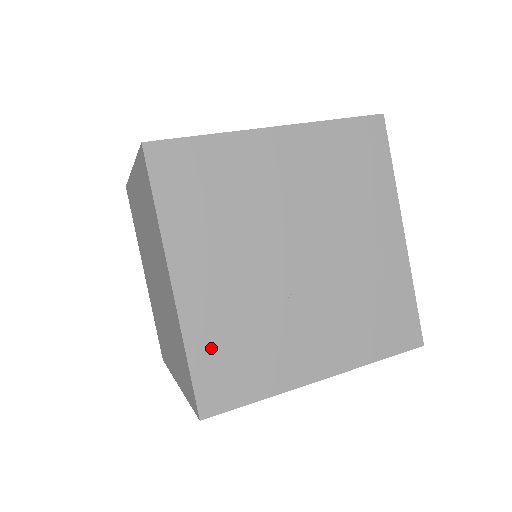
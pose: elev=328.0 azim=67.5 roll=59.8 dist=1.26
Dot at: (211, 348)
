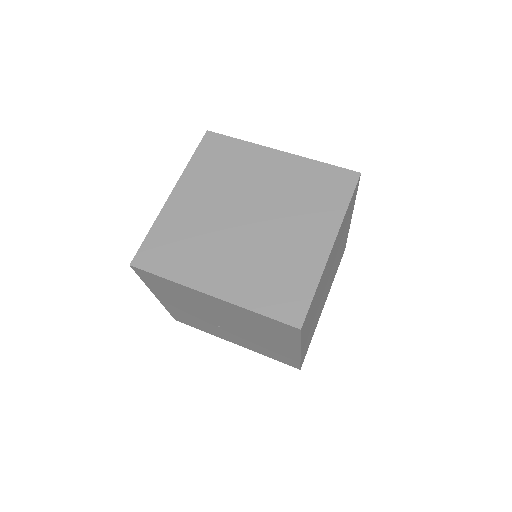
Dot at: (178, 314)
